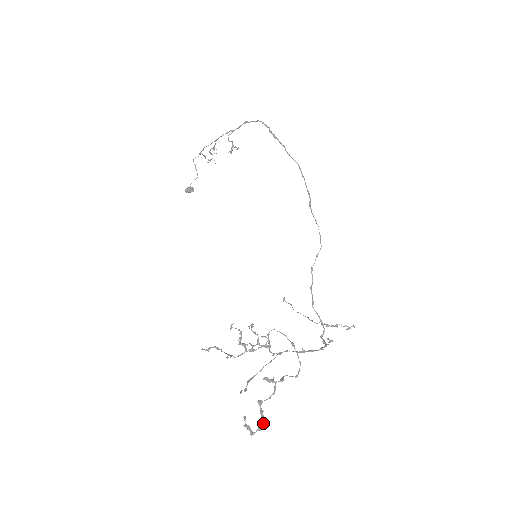
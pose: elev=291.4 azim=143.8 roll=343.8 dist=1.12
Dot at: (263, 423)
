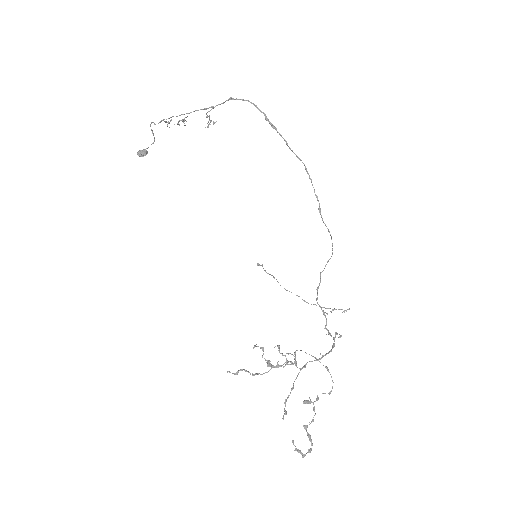
Dot at: occluded
